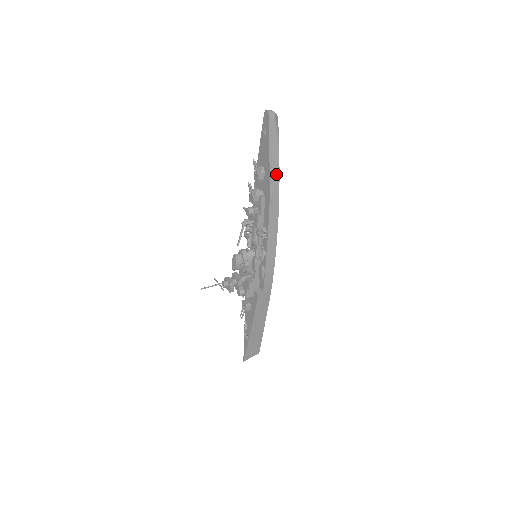
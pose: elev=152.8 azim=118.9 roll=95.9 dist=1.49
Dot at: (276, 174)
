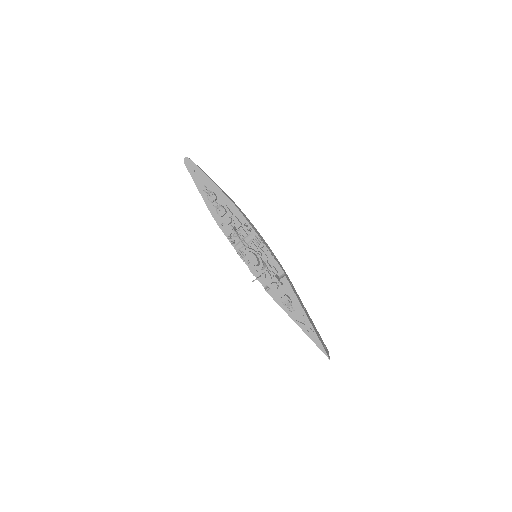
Dot at: (220, 188)
